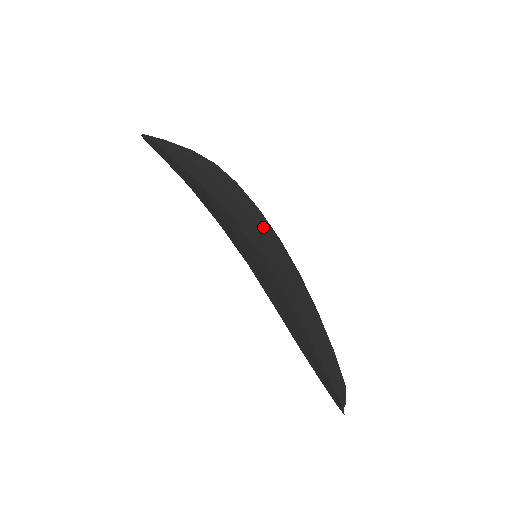
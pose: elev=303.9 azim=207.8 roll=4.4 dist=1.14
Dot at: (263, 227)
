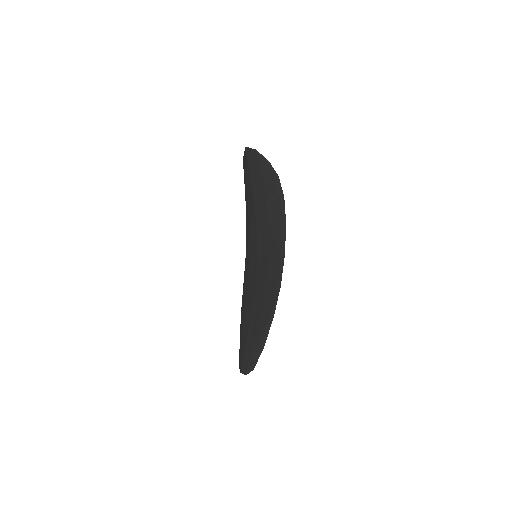
Dot at: occluded
